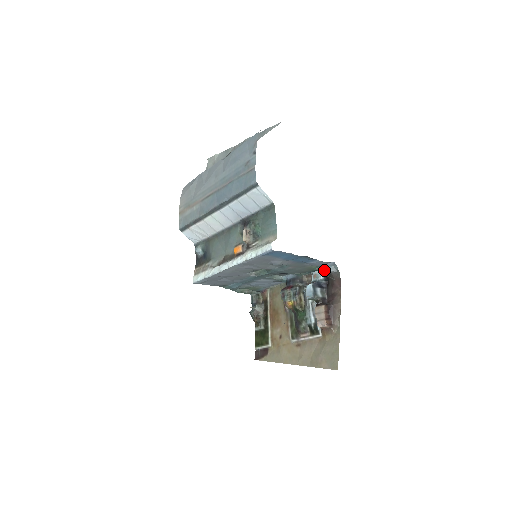
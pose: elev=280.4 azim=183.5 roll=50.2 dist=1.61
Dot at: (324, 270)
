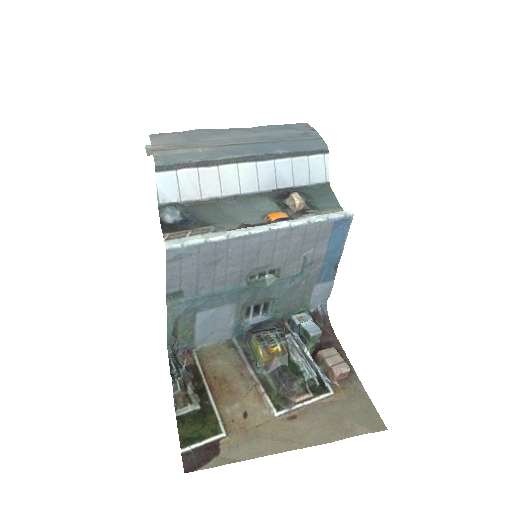
Dot at: (310, 313)
